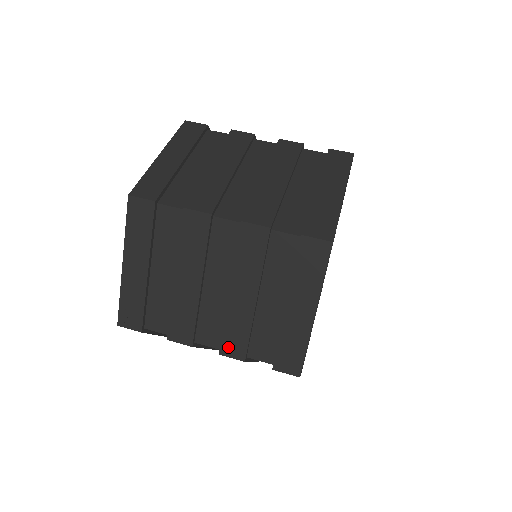
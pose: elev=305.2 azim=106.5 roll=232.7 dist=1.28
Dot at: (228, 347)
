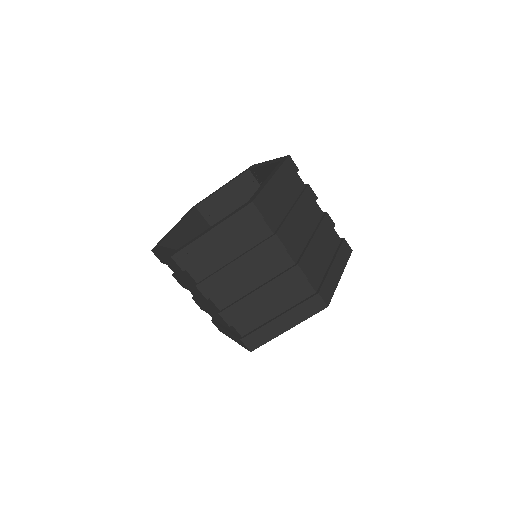
Dot at: (228, 314)
